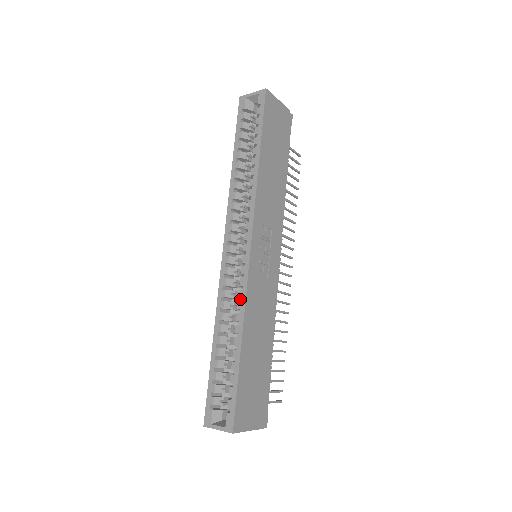
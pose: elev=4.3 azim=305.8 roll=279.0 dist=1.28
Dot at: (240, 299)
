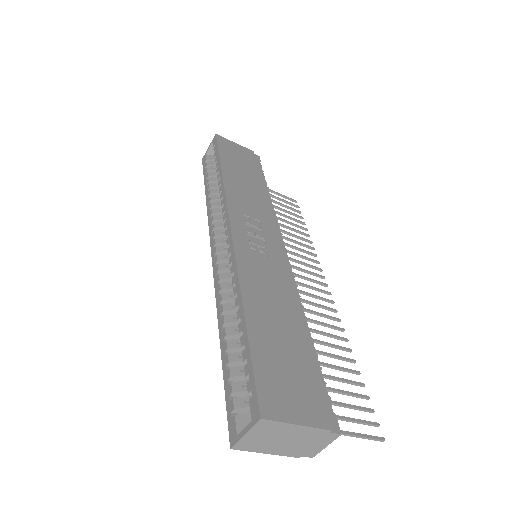
Dot at: occluded
